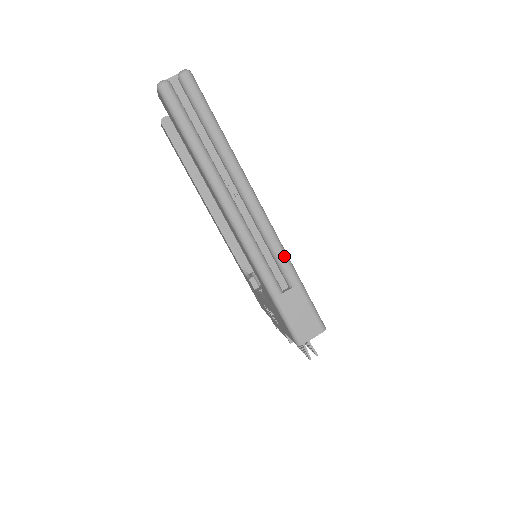
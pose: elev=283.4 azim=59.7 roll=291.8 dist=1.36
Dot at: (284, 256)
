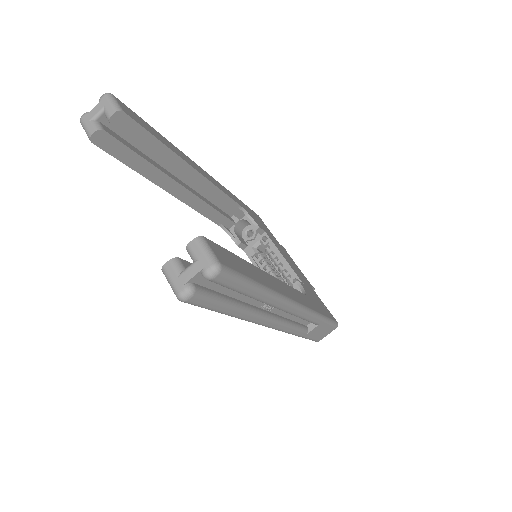
Dot at: (314, 317)
